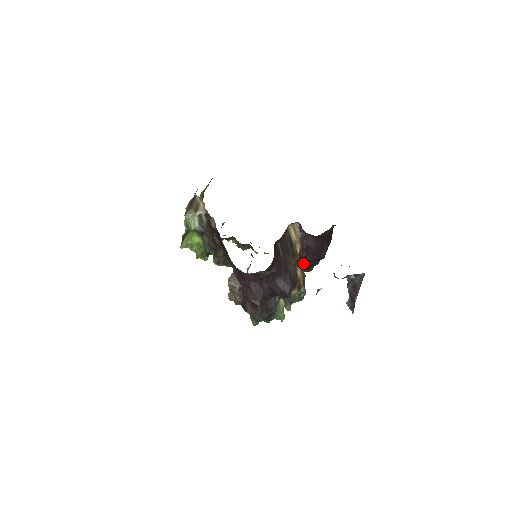
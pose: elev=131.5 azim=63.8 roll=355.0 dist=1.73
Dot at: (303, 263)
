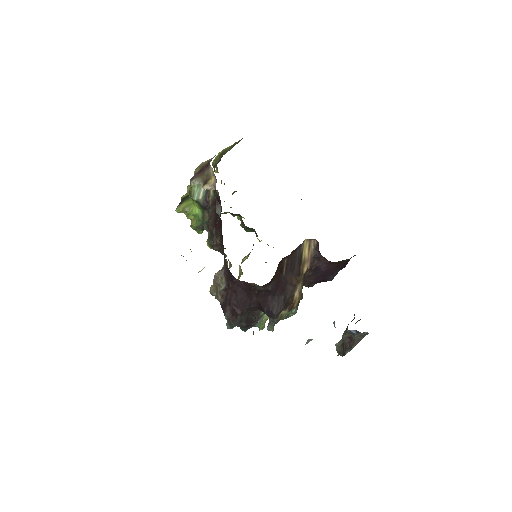
Dot at: (305, 280)
